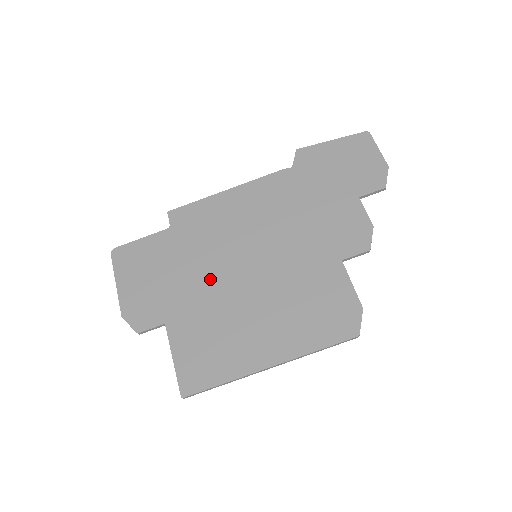
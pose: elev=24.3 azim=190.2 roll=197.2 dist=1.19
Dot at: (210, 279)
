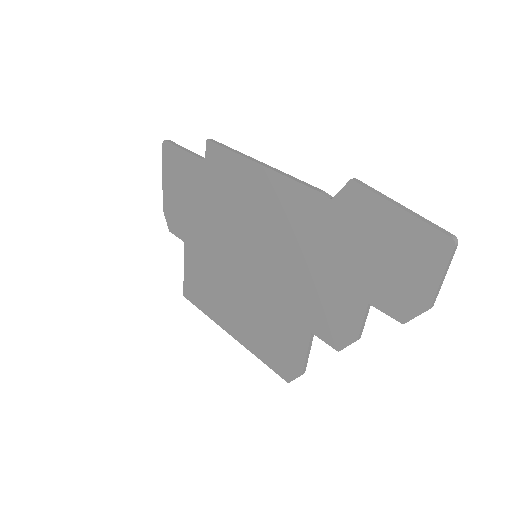
Dot at: (218, 241)
